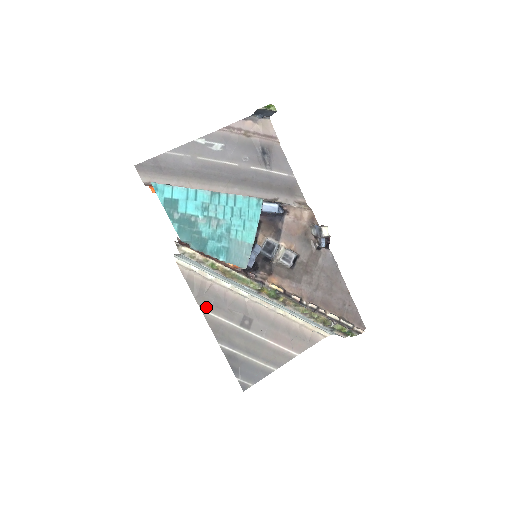
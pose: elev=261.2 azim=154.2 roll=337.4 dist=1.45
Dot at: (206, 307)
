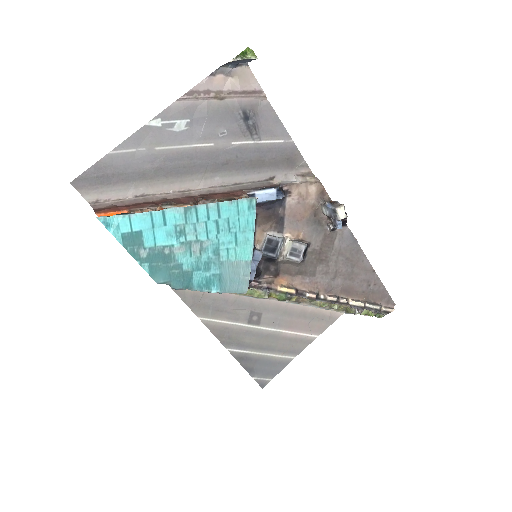
Dot at: (205, 314)
